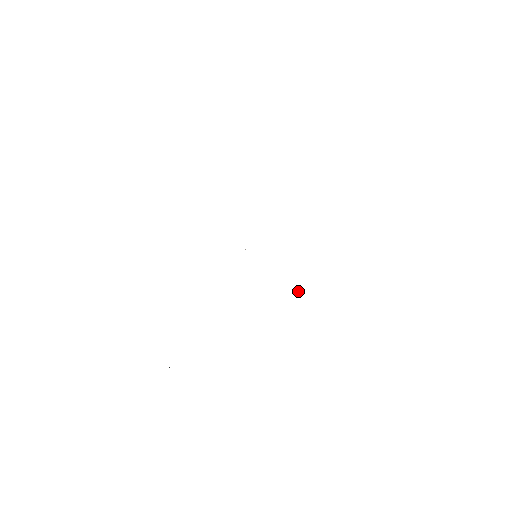
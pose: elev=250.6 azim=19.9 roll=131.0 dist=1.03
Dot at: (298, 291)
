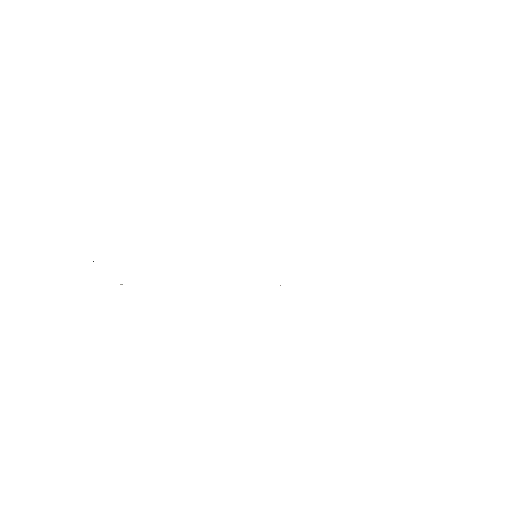
Dot at: occluded
